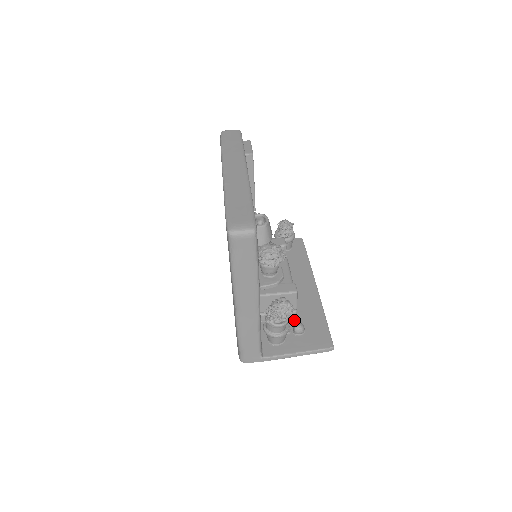
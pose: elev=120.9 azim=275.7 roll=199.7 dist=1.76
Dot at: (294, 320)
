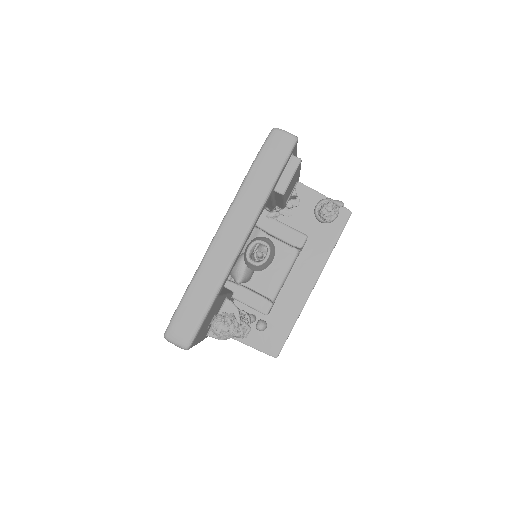
Dot at: occluded
